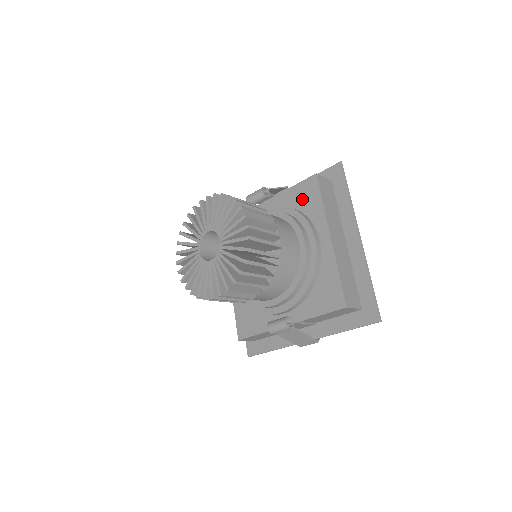
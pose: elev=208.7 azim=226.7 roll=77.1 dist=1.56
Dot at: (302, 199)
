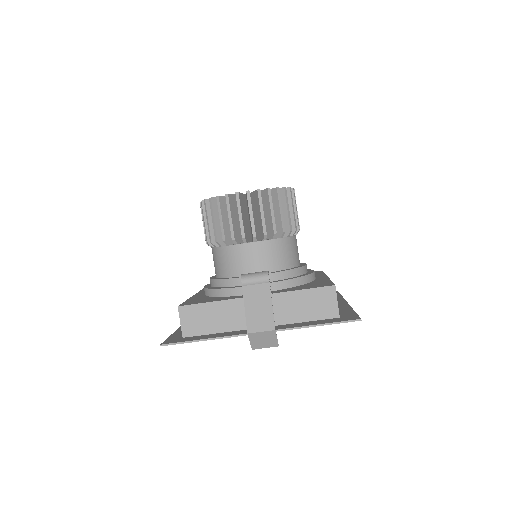
Dot at: occluded
